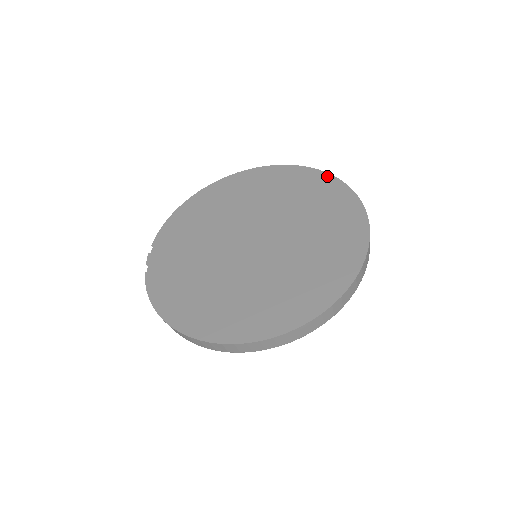
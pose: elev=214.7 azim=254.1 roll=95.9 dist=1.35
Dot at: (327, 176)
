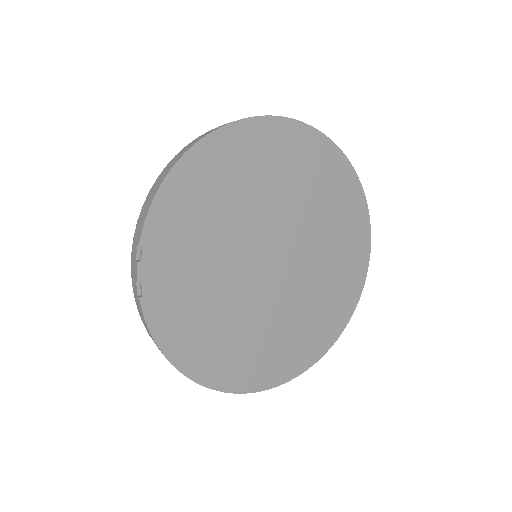
Dot at: (352, 173)
